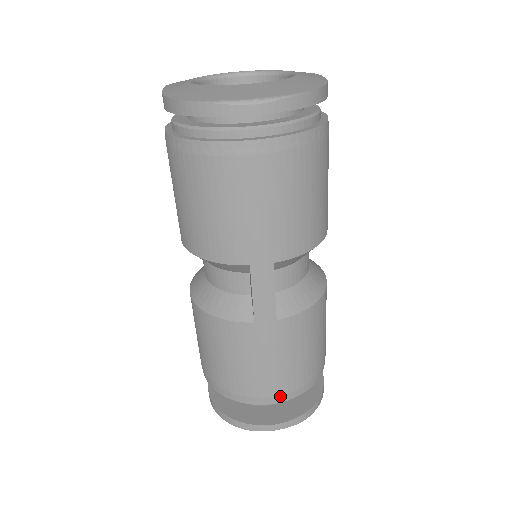
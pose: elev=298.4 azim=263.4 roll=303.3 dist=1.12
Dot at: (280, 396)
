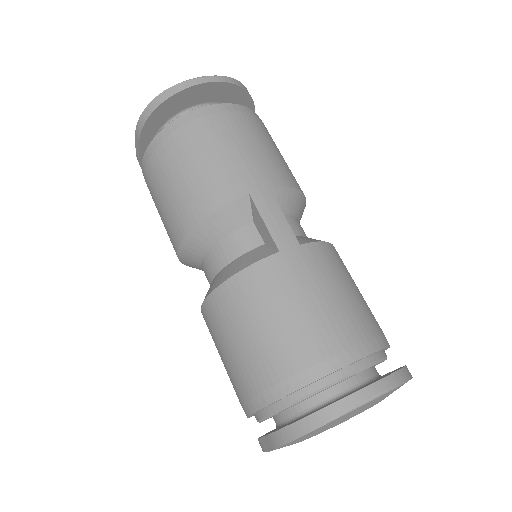
Dot at: (355, 348)
